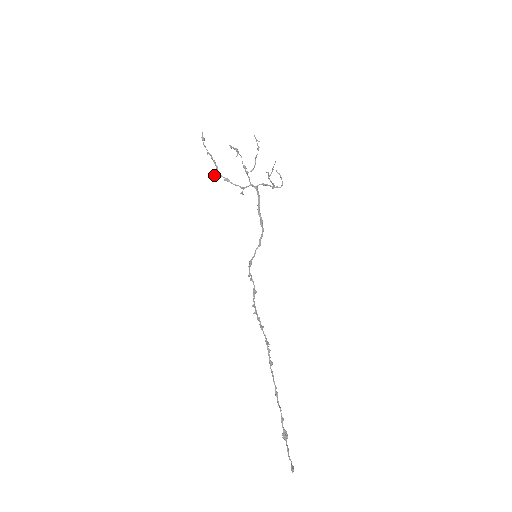
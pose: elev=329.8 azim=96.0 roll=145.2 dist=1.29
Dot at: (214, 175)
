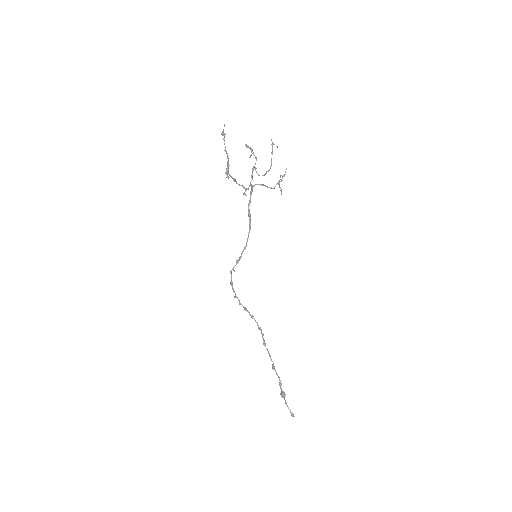
Dot at: (228, 176)
